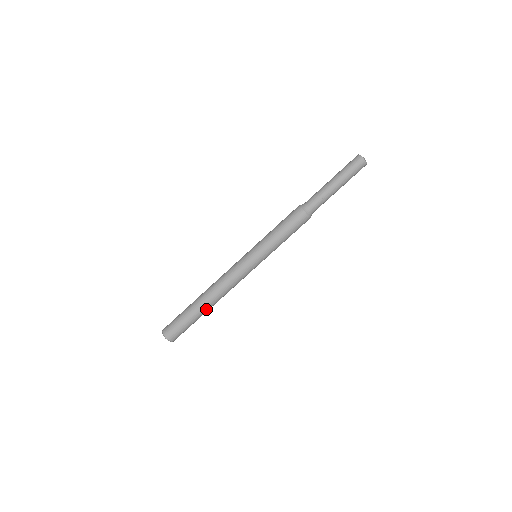
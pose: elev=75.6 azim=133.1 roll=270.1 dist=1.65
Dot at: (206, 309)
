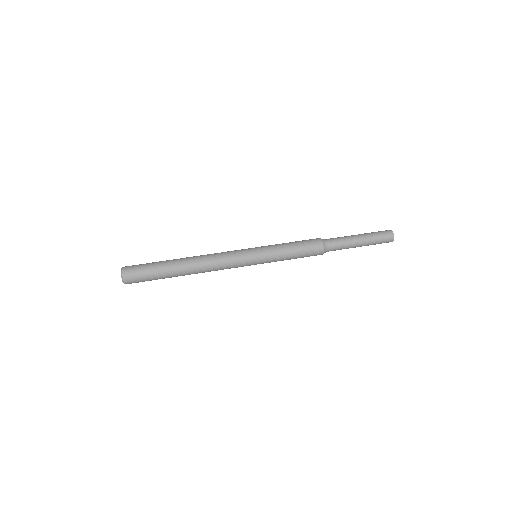
Dot at: (179, 269)
